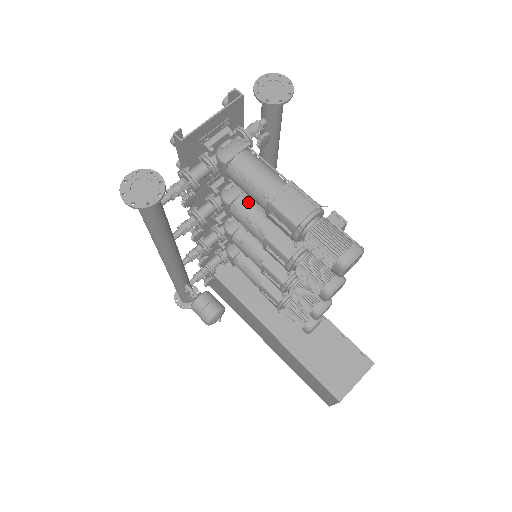
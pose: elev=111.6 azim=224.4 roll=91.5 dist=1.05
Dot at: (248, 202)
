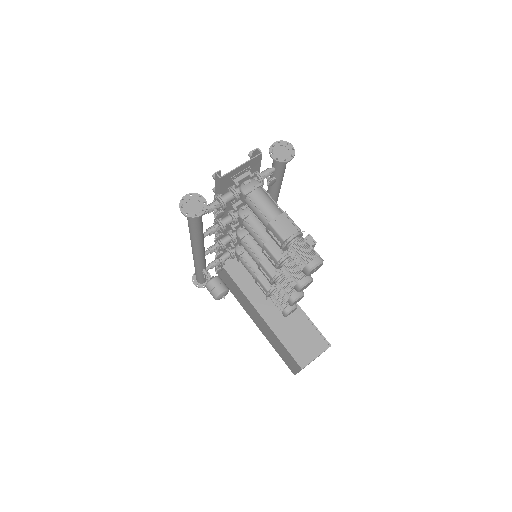
Dot at: (256, 219)
